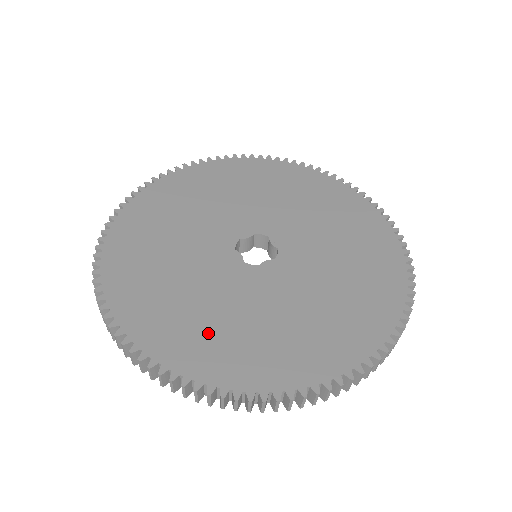
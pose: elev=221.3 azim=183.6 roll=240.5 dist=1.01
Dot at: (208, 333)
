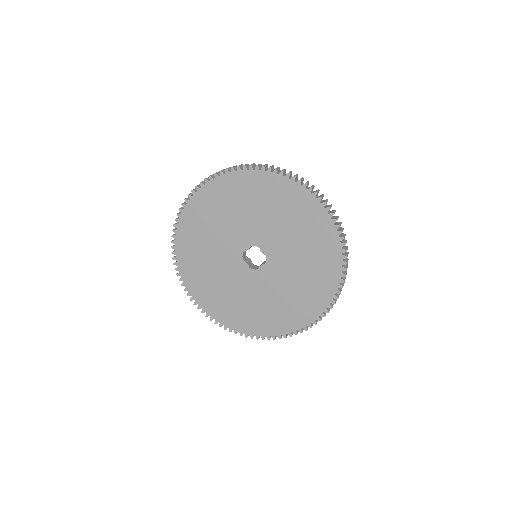
Dot at: (243, 312)
